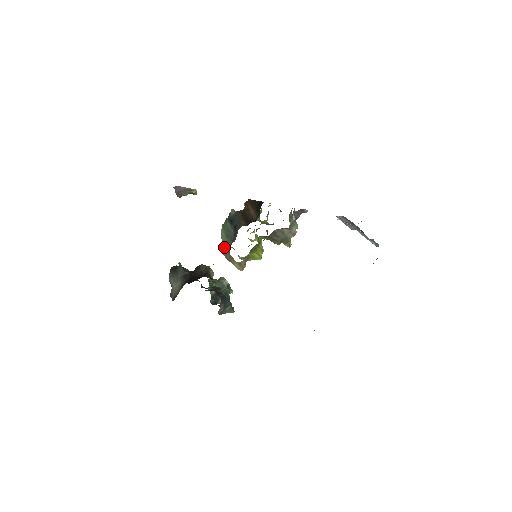
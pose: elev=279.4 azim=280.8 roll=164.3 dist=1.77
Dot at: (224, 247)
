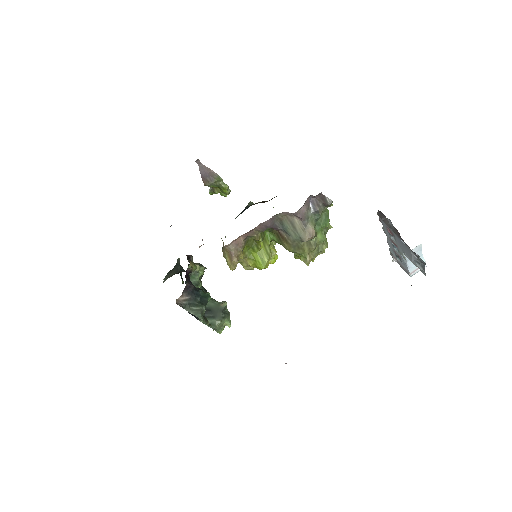
Dot at: occluded
